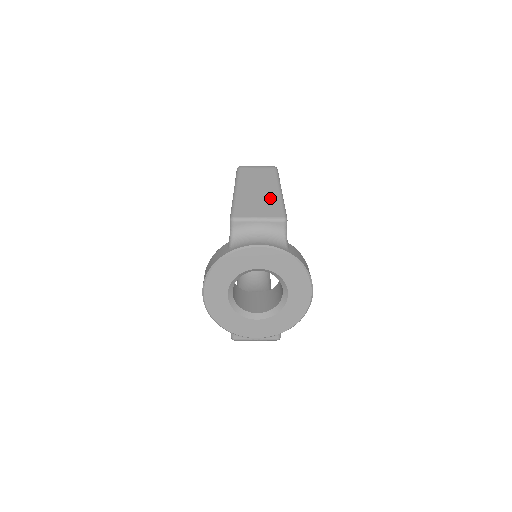
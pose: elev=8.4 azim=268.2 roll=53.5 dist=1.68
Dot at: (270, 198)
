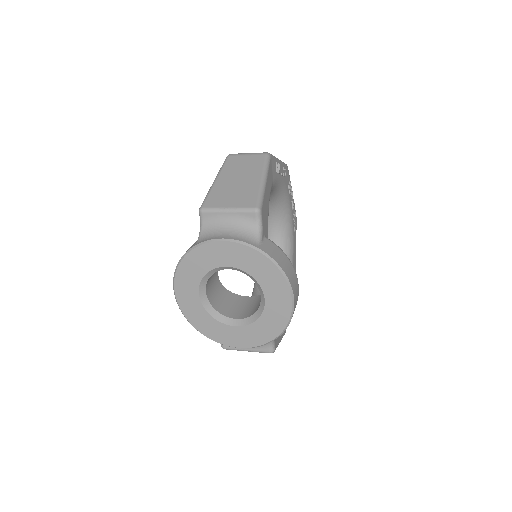
Dot at: (248, 187)
